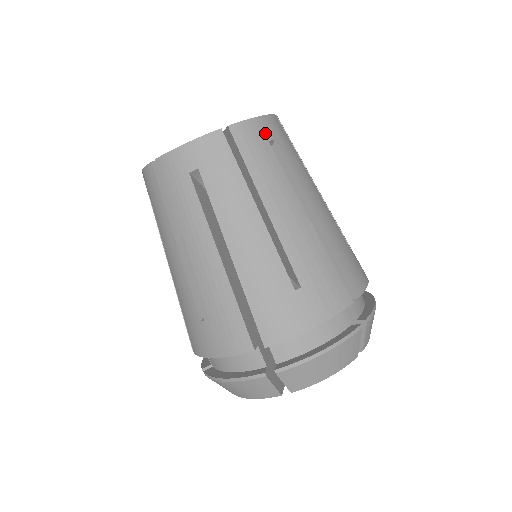
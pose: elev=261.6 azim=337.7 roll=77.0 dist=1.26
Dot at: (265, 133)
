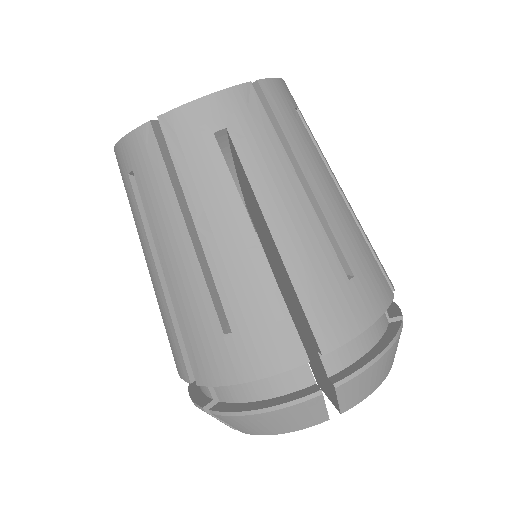
Dot at: (210, 121)
